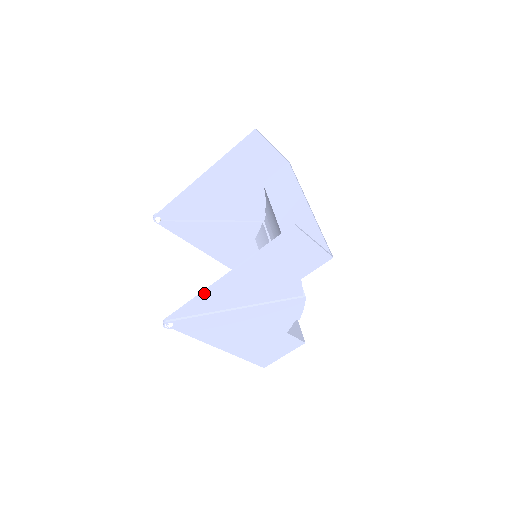
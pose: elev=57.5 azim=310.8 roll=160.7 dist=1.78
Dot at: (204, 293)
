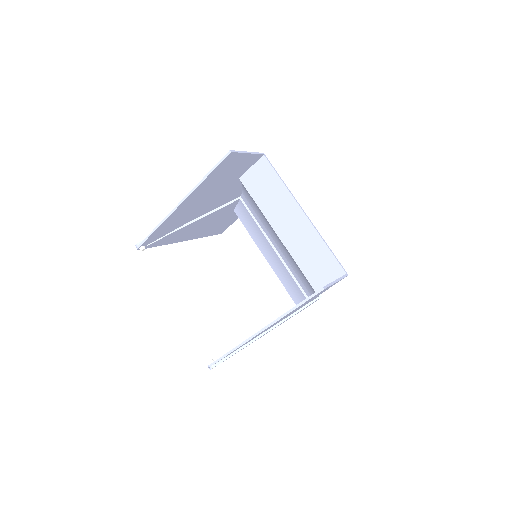
Dot at: (243, 344)
